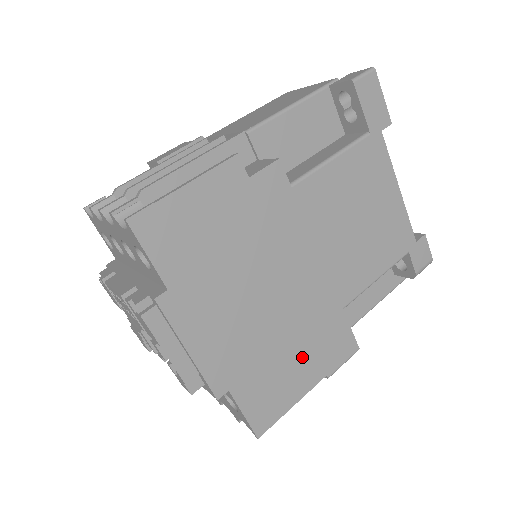
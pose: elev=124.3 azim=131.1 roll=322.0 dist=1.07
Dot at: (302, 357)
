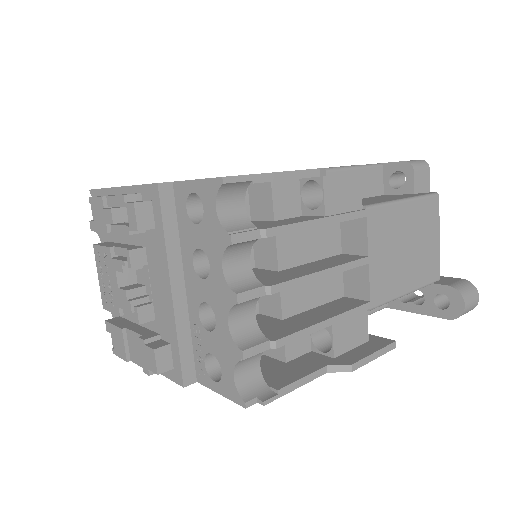
Dot at: occluded
